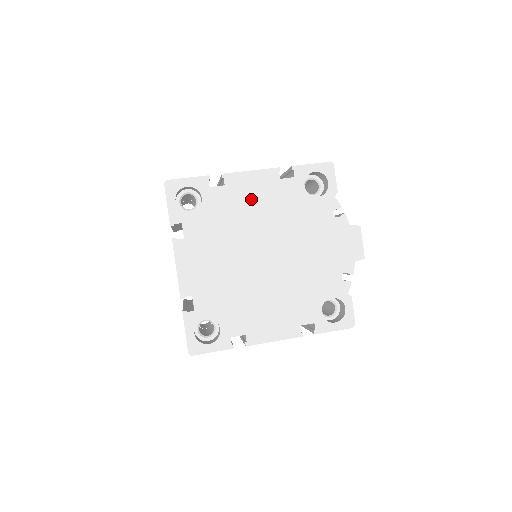
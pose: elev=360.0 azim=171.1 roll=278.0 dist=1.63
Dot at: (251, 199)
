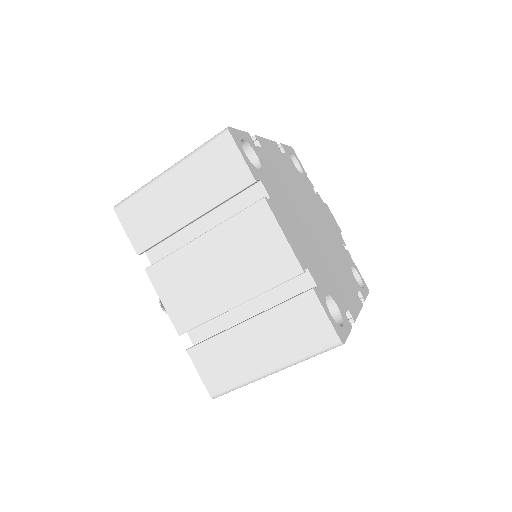
Dot at: (280, 166)
